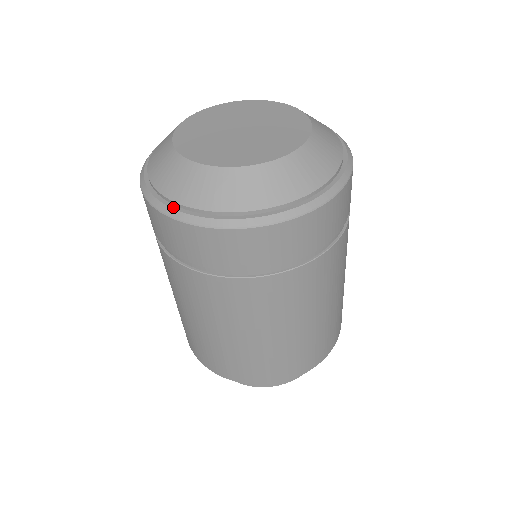
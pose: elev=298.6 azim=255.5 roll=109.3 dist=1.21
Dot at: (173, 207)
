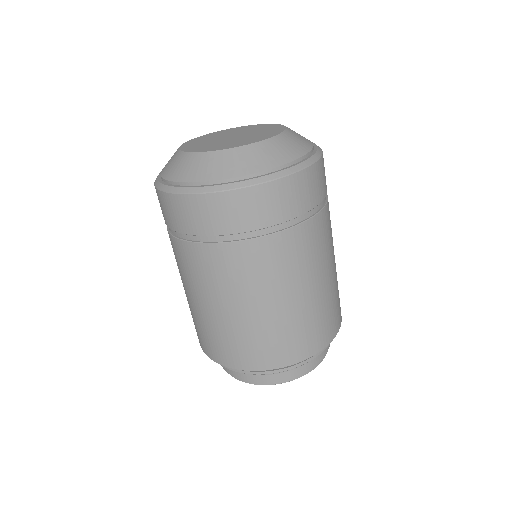
Dot at: (254, 178)
